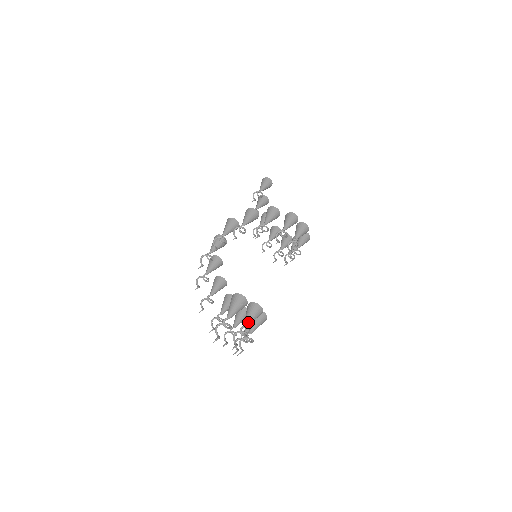
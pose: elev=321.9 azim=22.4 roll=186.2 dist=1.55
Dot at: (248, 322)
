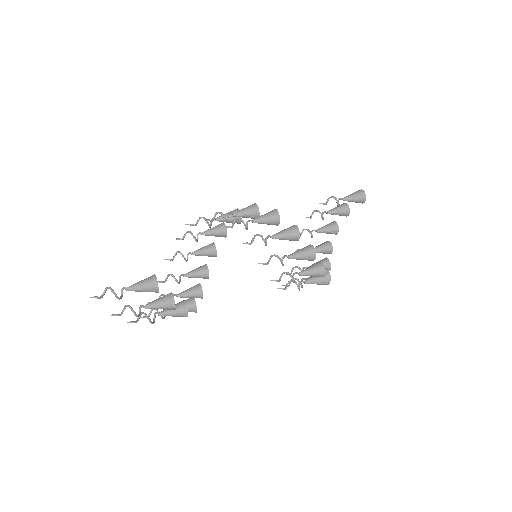
Dot at: (150, 306)
